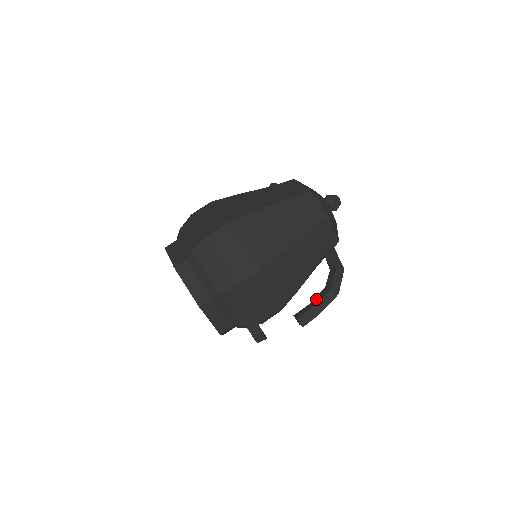
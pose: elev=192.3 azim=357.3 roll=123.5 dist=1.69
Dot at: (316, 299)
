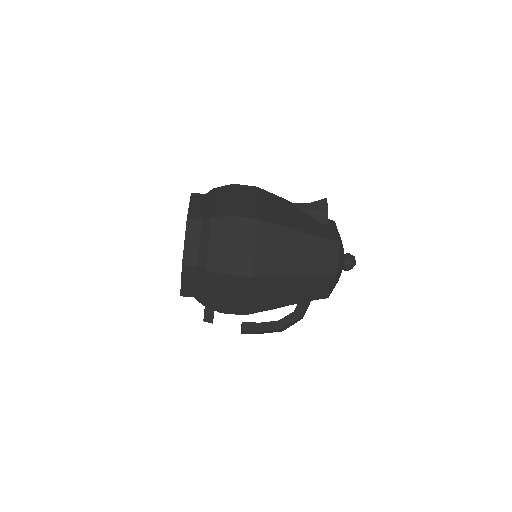
Dot at: (266, 326)
